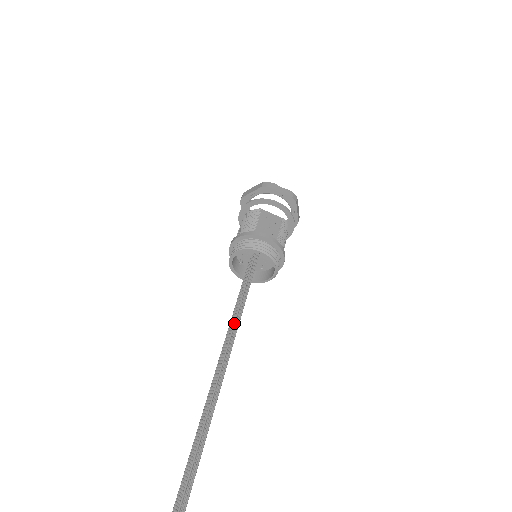
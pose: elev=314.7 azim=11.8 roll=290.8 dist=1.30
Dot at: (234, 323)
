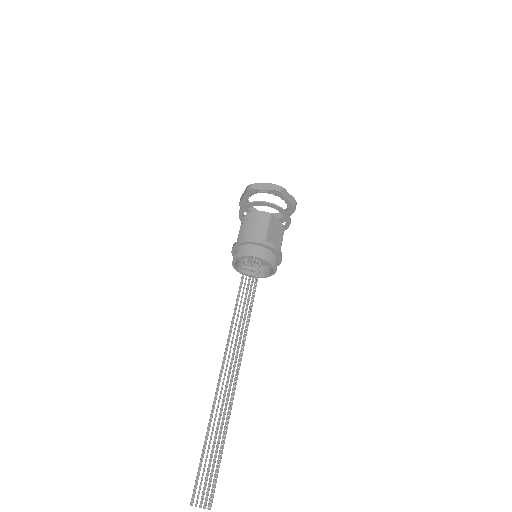
Dot at: (245, 331)
